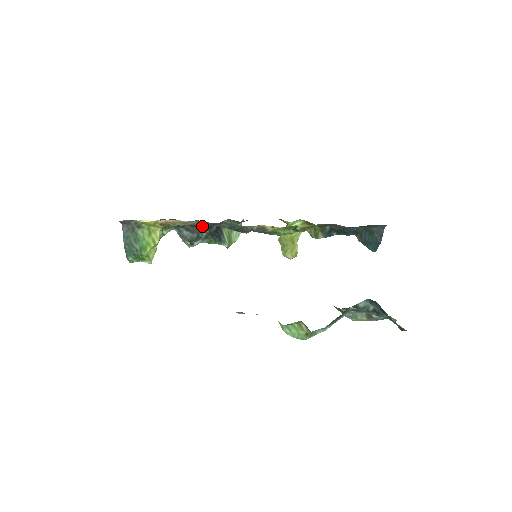
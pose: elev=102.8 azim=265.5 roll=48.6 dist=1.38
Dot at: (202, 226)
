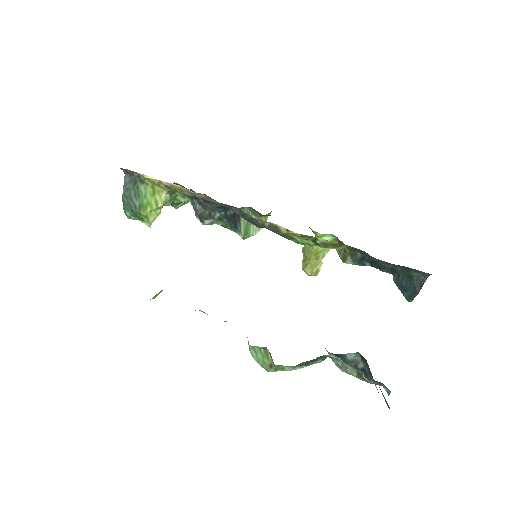
Dot at: (215, 204)
